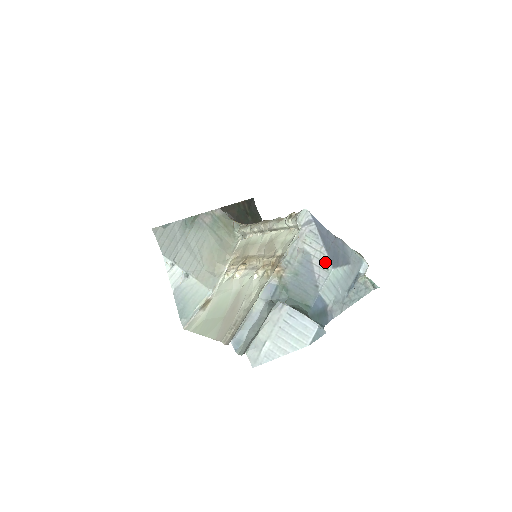
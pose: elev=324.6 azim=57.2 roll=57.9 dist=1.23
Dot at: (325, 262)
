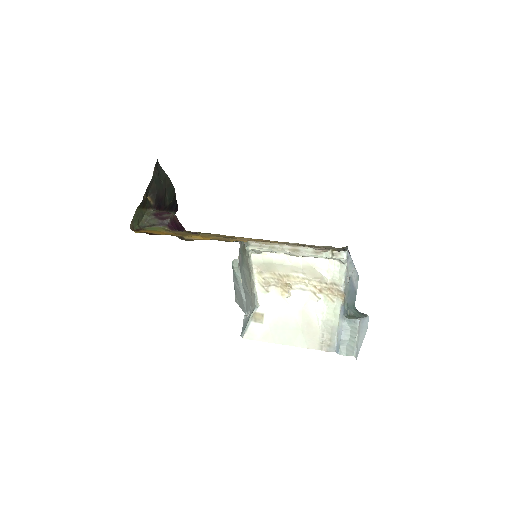
Dot at: (356, 276)
